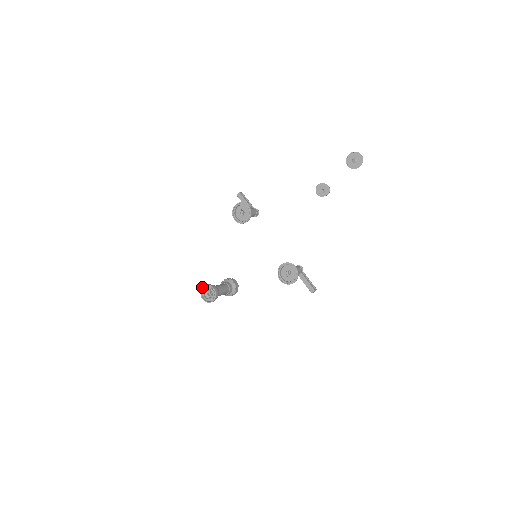
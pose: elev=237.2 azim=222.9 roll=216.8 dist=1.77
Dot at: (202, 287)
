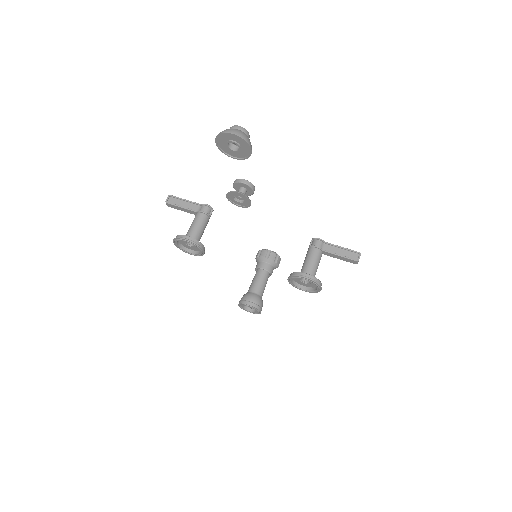
Dot at: occluded
